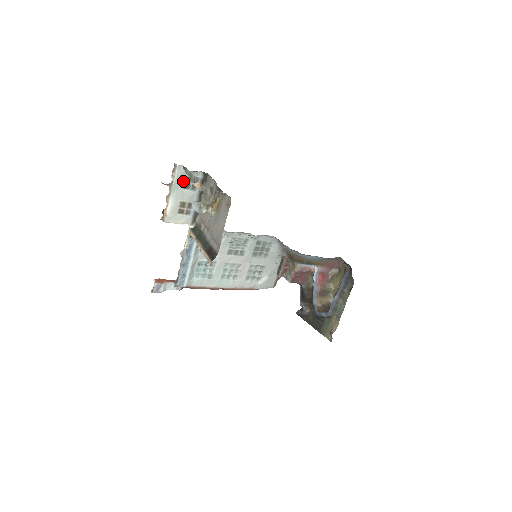
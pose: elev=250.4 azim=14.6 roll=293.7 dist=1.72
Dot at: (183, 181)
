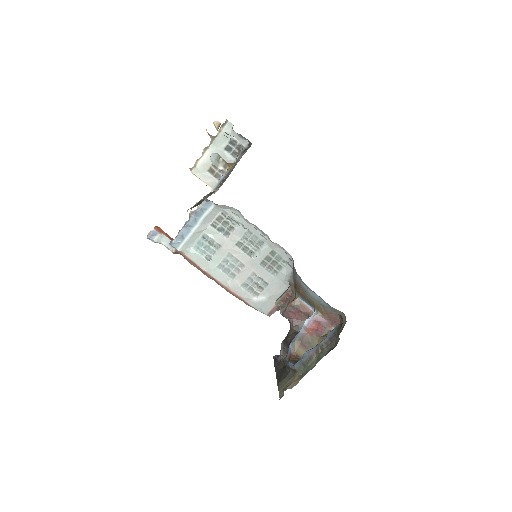
Dot at: (227, 141)
